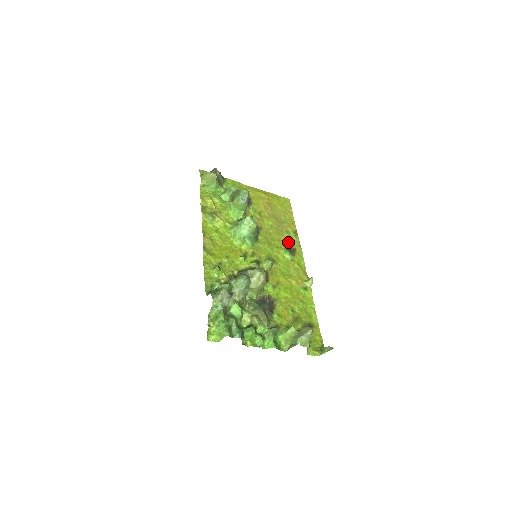
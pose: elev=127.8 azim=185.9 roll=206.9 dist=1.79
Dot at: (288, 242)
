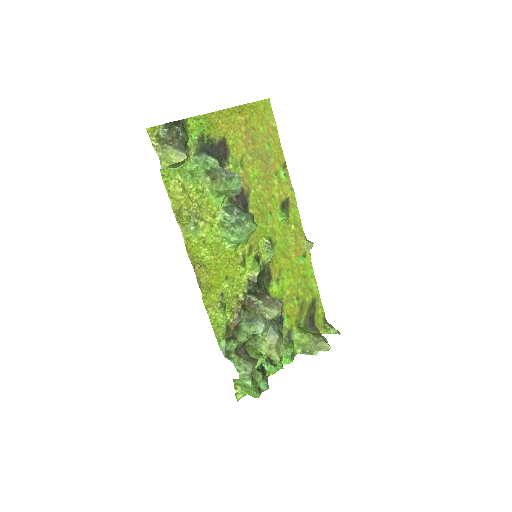
Dot at: (280, 193)
